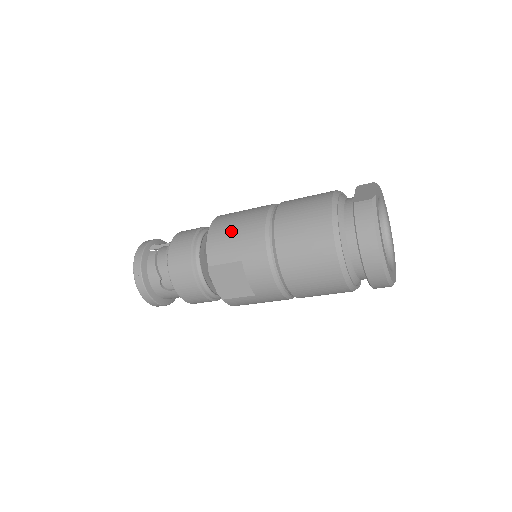
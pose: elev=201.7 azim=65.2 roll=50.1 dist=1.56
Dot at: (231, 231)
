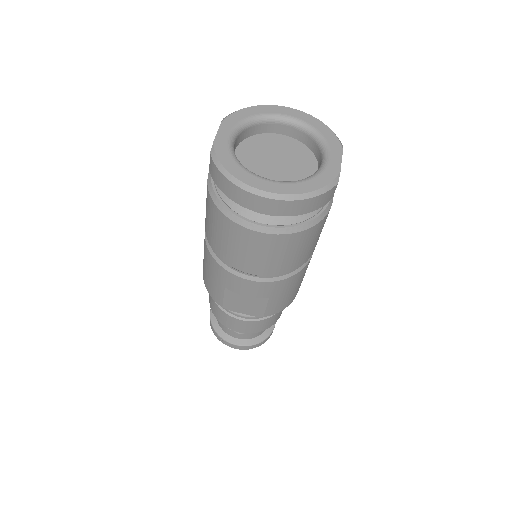
Dot at: (205, 269)
